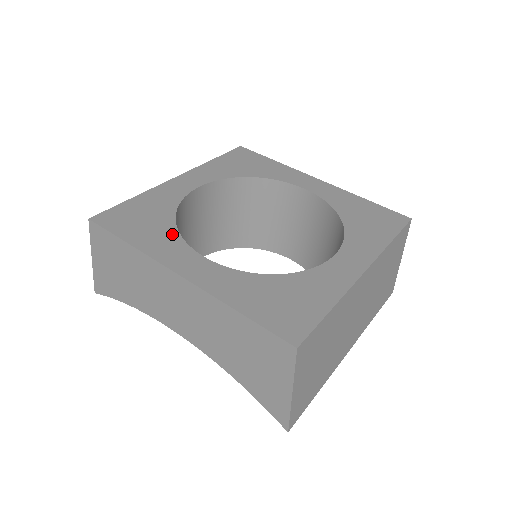
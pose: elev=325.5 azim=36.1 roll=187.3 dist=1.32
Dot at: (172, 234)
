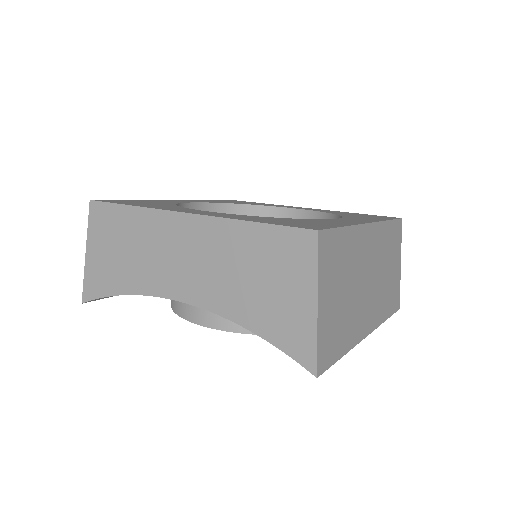
Dot at: (174, 206)
